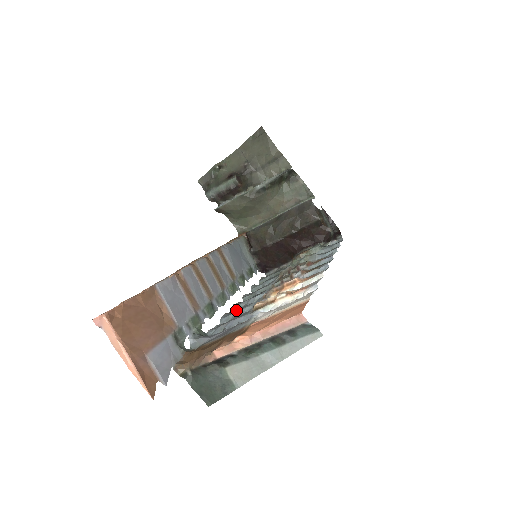
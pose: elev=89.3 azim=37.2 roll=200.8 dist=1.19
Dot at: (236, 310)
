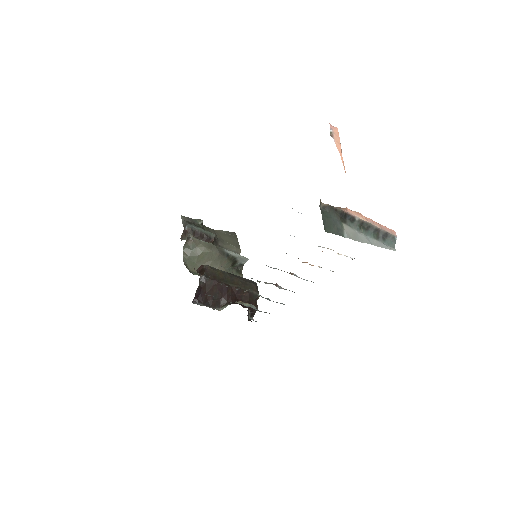
Dot at: occluded
